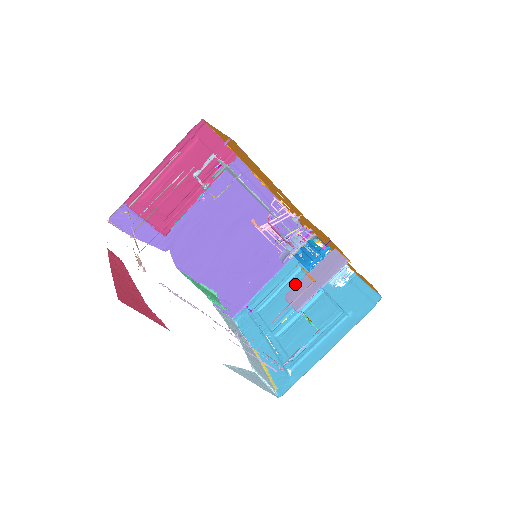
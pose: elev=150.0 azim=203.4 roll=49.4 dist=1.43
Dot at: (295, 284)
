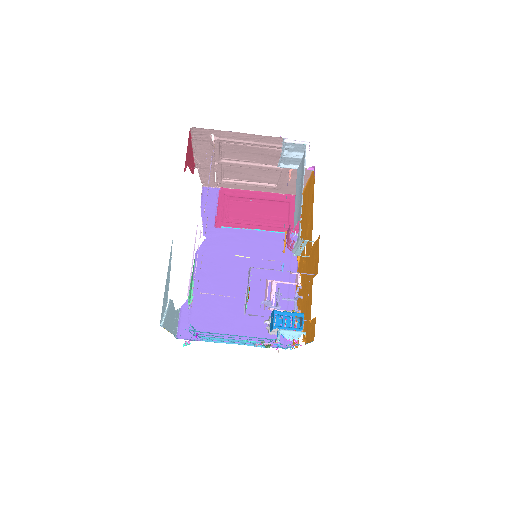
Dot at: occluded
